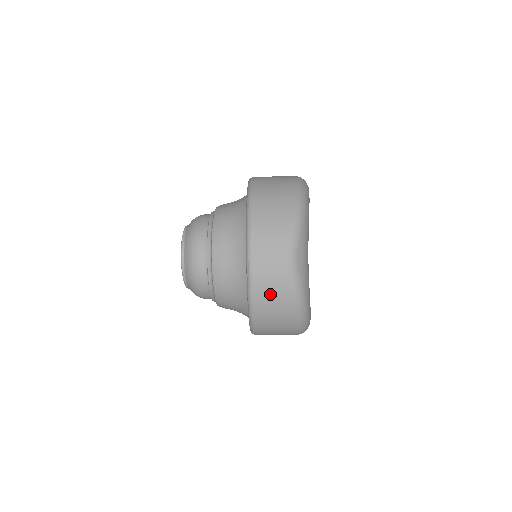
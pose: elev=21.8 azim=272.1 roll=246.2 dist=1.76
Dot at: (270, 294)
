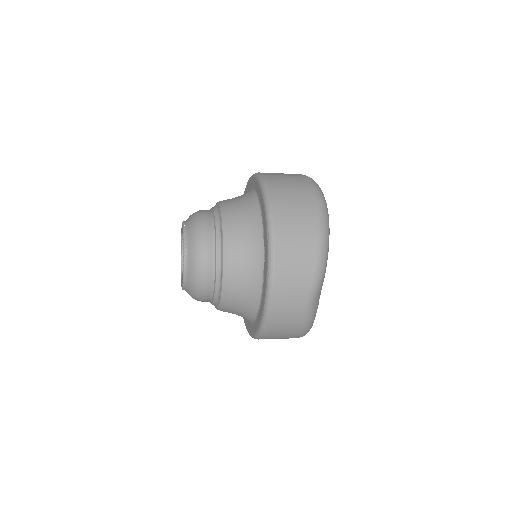
Dot at: (282, 330)
